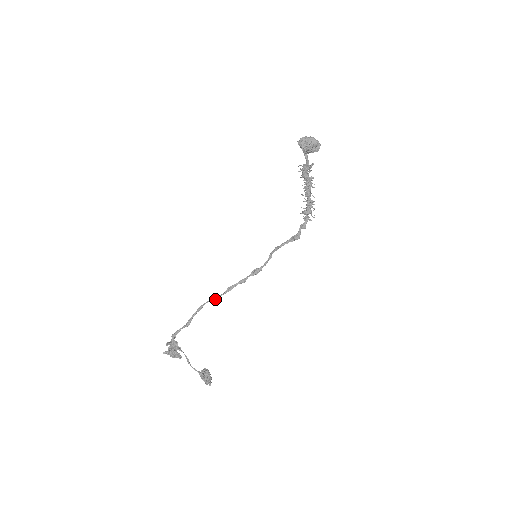
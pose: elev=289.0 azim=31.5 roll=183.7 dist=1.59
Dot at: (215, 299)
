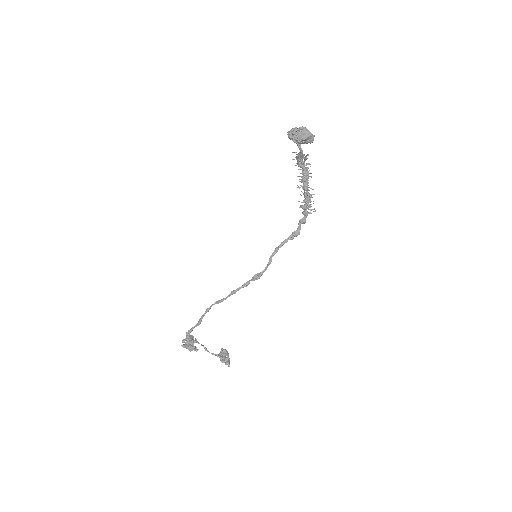
Dot at: occluded
